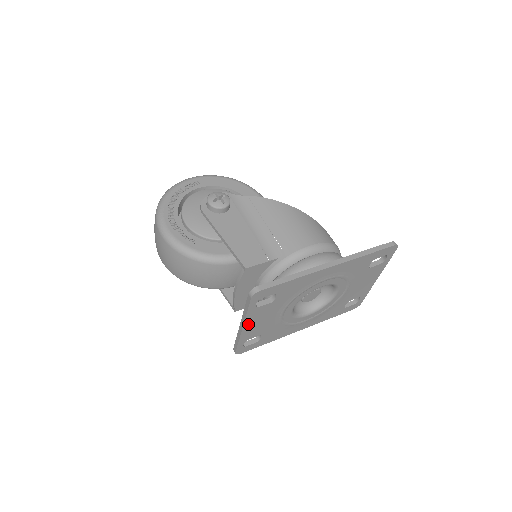
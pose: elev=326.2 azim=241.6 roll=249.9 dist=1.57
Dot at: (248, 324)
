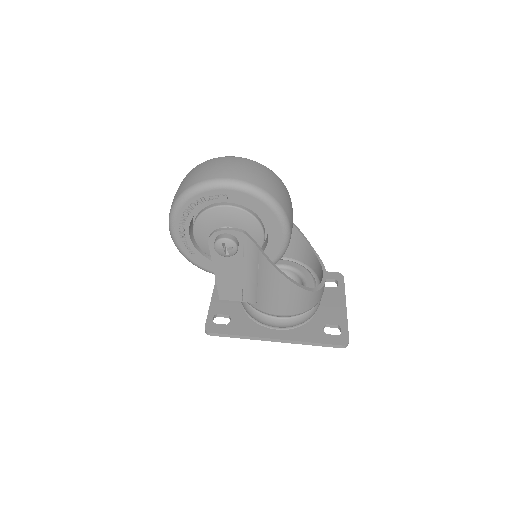
Dot at: occluded
